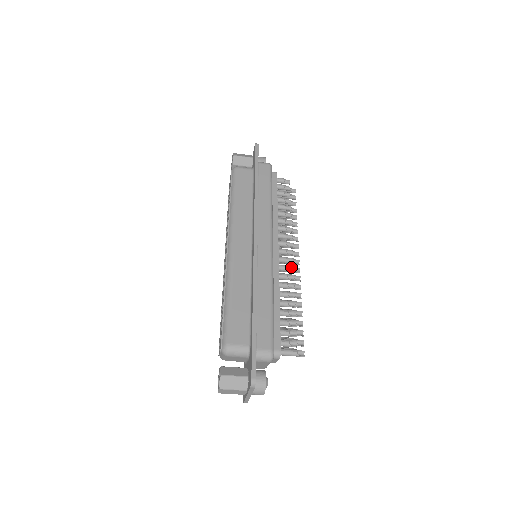
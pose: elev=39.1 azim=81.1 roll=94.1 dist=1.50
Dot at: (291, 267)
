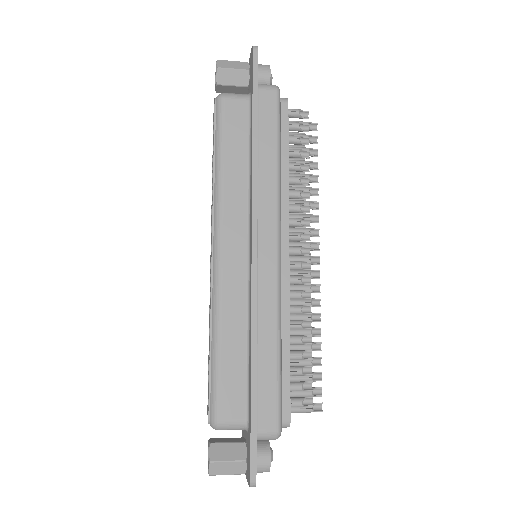
Dot at: (307, 277)
